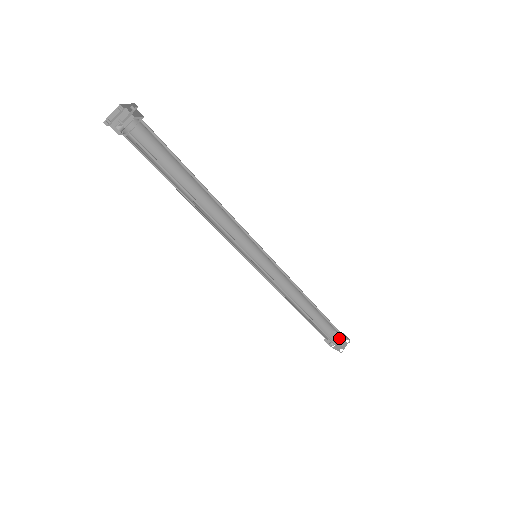
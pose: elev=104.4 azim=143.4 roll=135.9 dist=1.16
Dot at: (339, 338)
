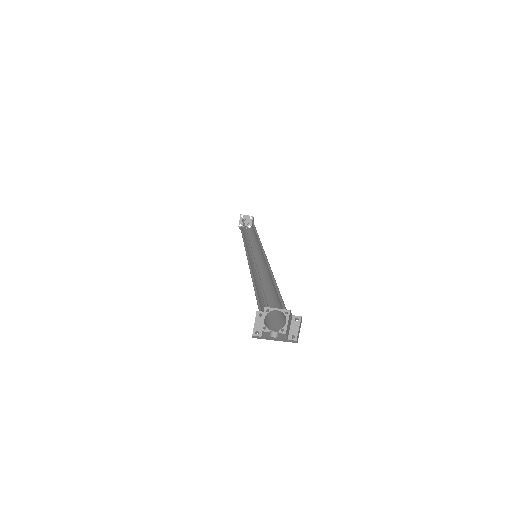
Dot at: (242, 218)
